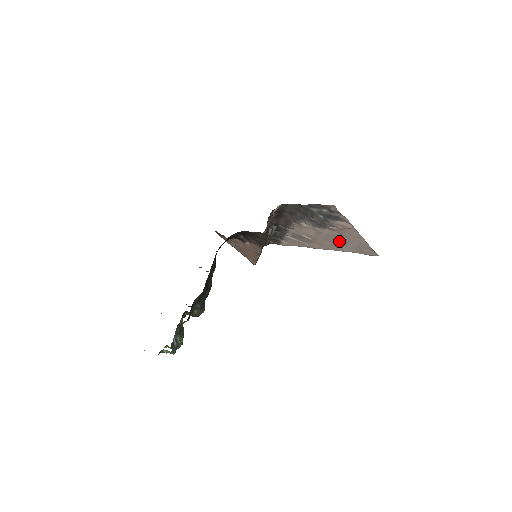
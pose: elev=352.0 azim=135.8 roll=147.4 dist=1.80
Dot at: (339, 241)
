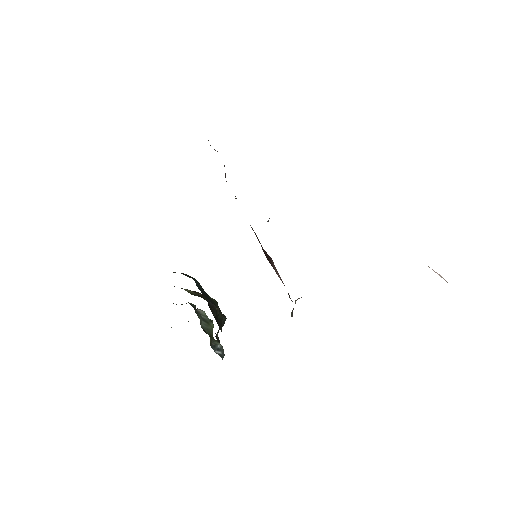
Dot at: occluded
